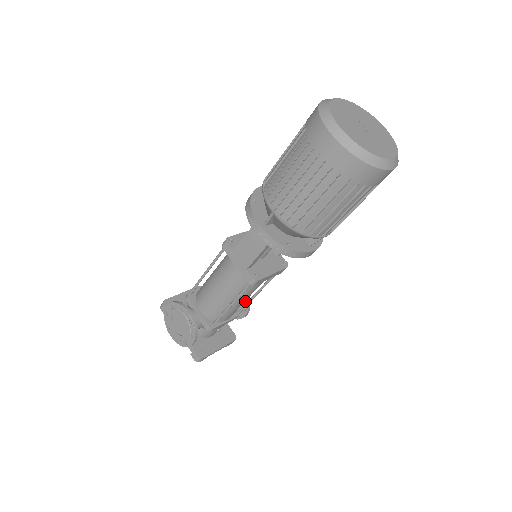
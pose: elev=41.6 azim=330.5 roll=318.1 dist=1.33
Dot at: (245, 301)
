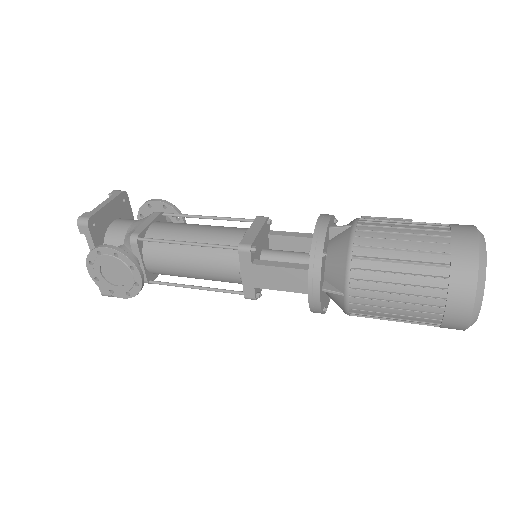
Dot at: occluded
